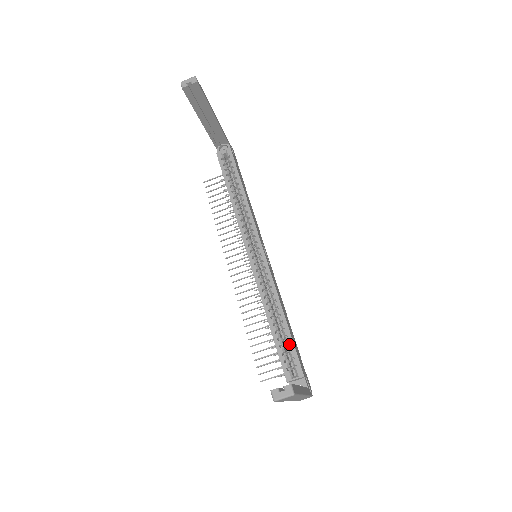
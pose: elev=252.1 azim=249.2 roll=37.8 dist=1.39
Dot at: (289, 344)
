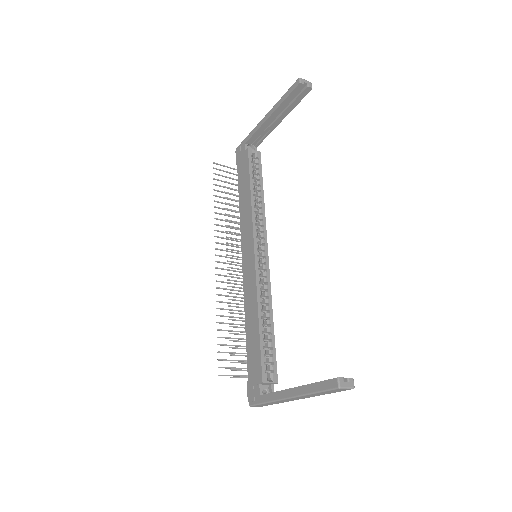
Dot at: (265, 349)
